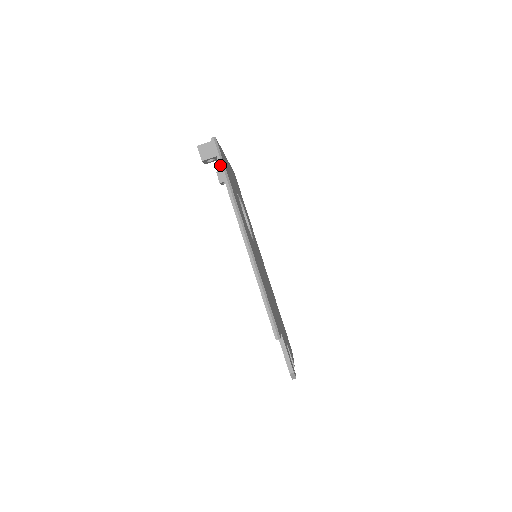
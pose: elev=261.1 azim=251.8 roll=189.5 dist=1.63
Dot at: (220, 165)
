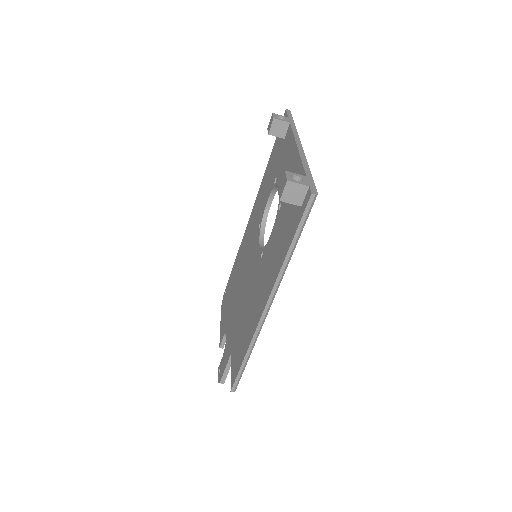
Dot at: (298, 229)
